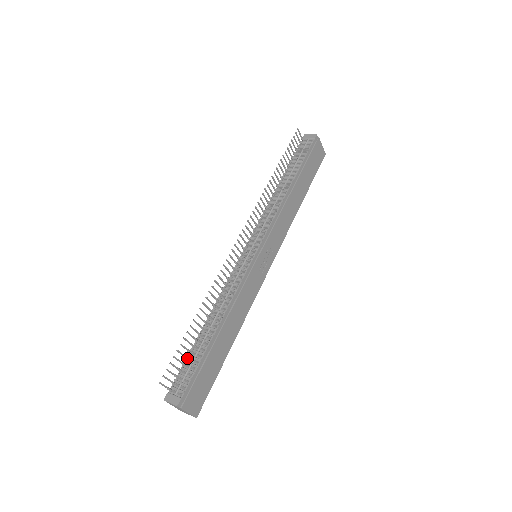
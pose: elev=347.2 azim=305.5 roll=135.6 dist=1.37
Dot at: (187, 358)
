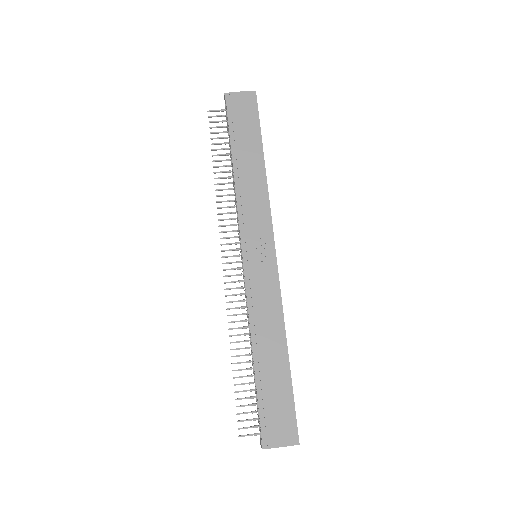
Dot at: (254, 397)
